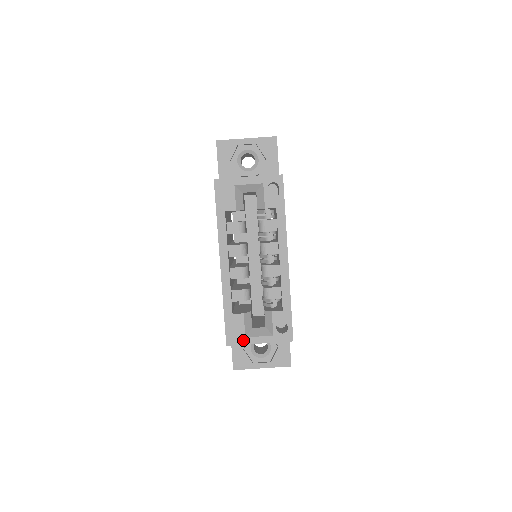
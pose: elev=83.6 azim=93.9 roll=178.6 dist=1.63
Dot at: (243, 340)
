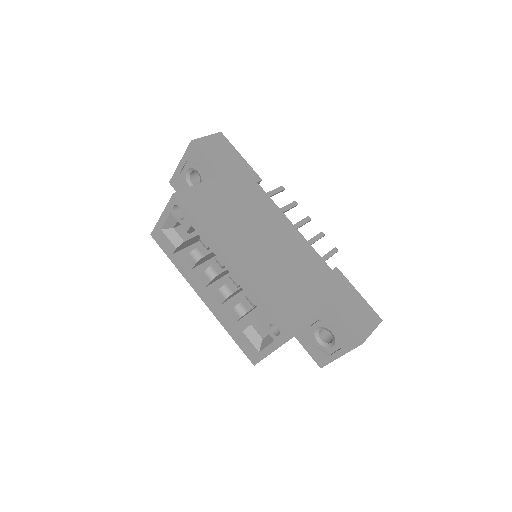
Dot at: (260, 355)
